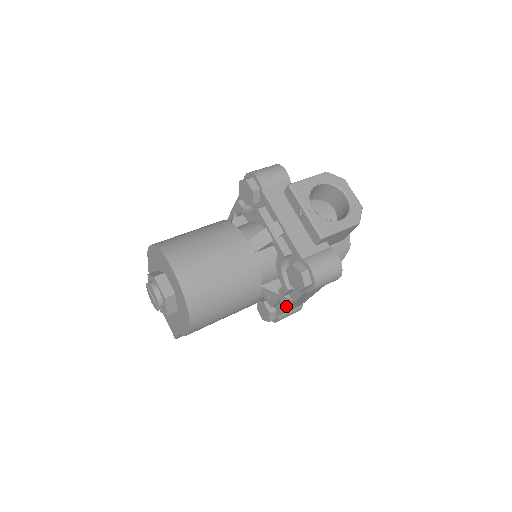
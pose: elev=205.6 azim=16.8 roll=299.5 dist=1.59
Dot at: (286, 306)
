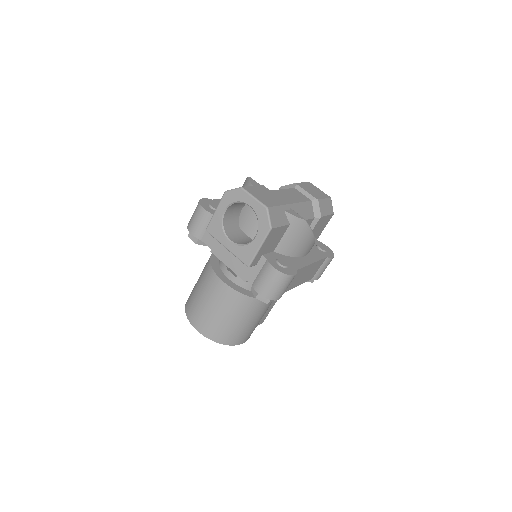
Dot at: occluded
